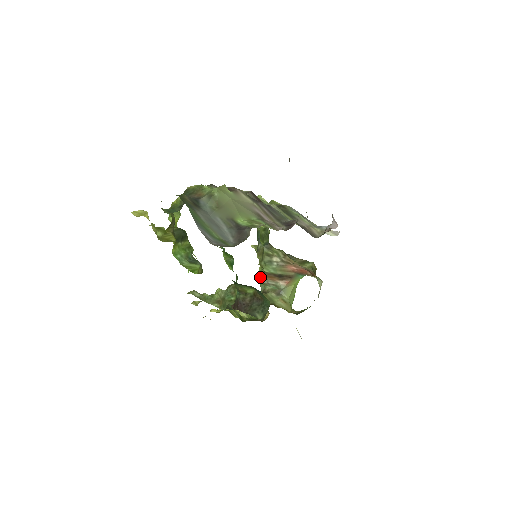
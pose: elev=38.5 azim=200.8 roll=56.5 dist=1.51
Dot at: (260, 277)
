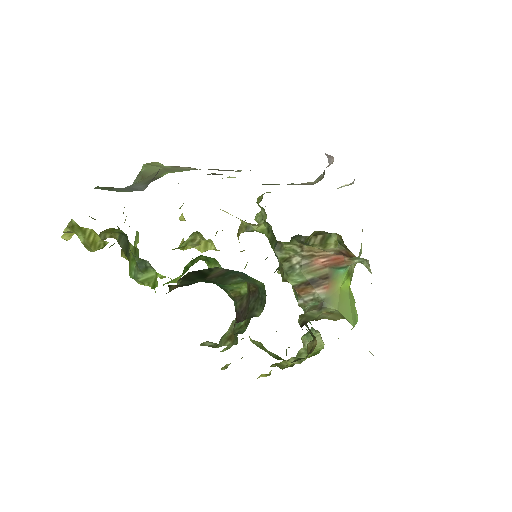
Dot at: occluded
